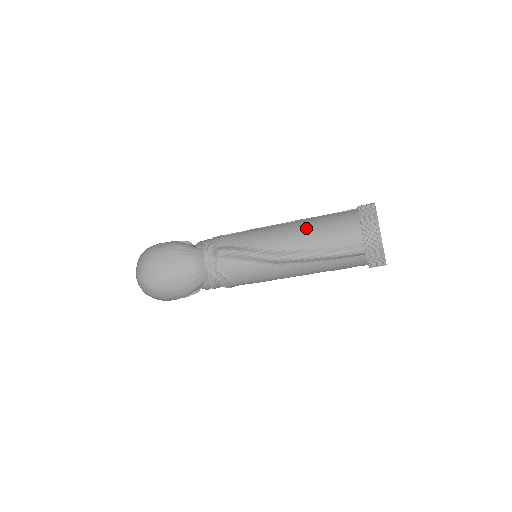
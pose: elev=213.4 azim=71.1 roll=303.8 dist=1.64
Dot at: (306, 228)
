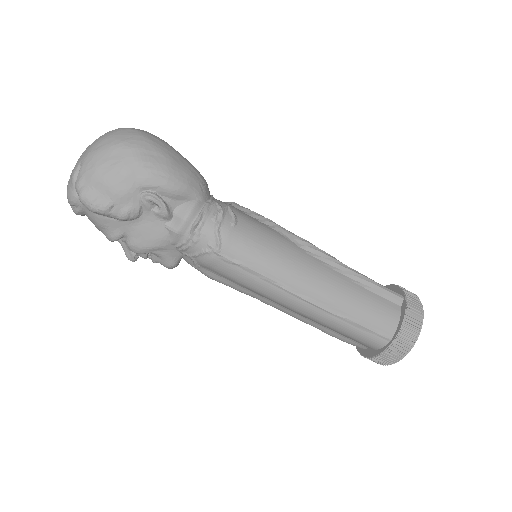
Dot at: occluded
